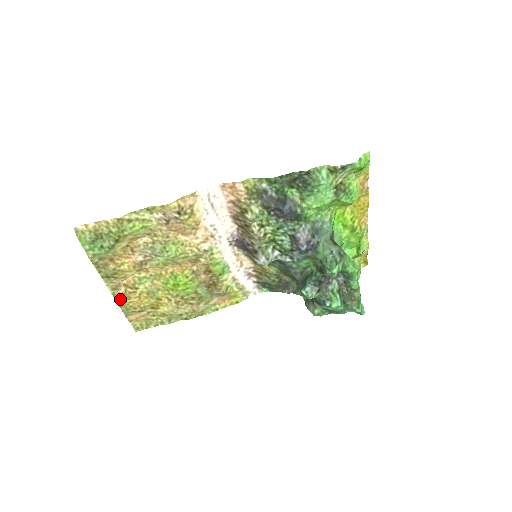
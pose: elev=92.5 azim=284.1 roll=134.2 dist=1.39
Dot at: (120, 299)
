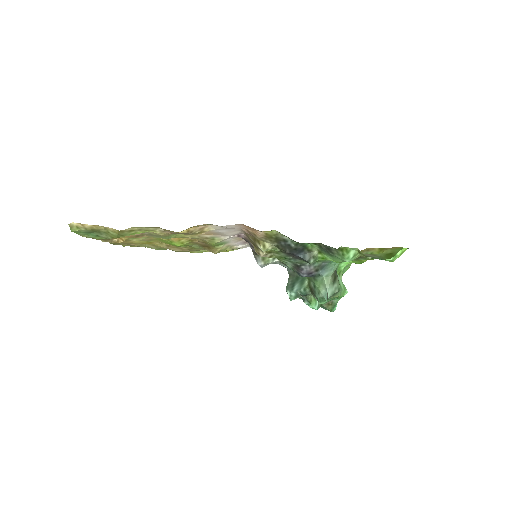
Dot at: (111, 242)
